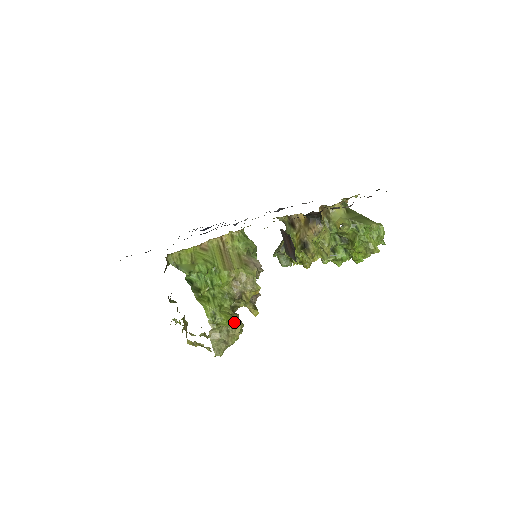
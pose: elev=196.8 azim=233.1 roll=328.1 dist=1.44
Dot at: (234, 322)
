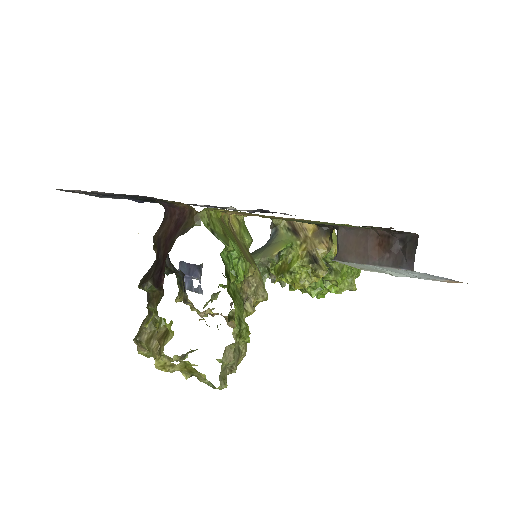
Dot at: occluded
